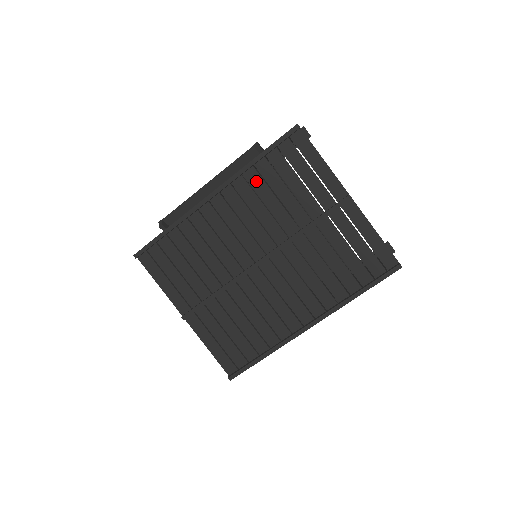
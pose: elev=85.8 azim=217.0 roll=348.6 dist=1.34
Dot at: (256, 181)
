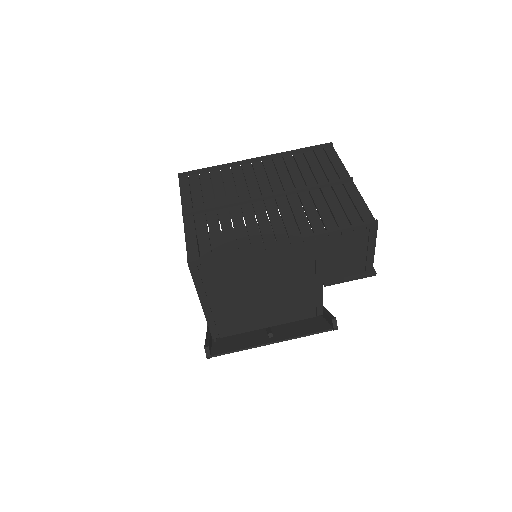
Dot at: (290, 161)
